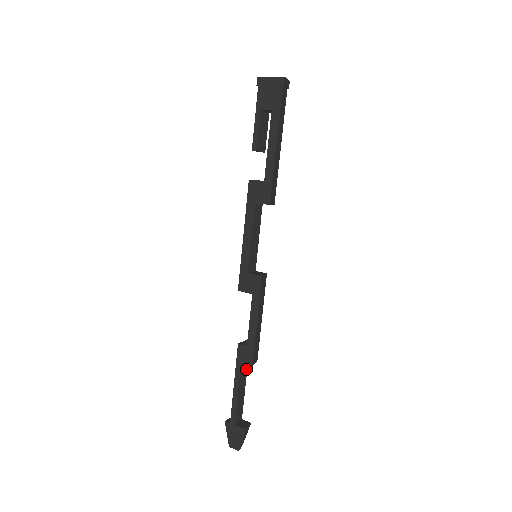
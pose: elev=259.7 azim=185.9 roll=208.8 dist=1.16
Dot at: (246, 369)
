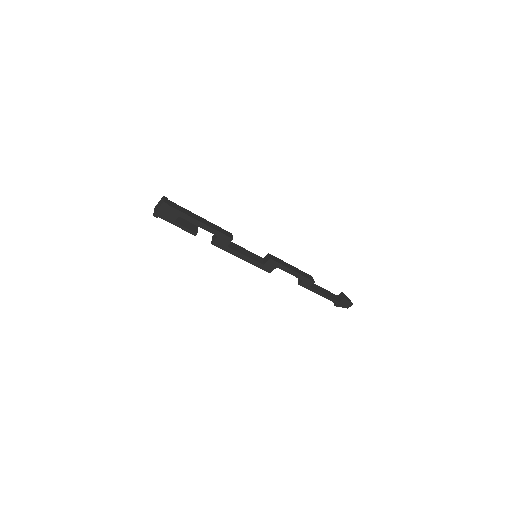
Dot at: (313, 284)
